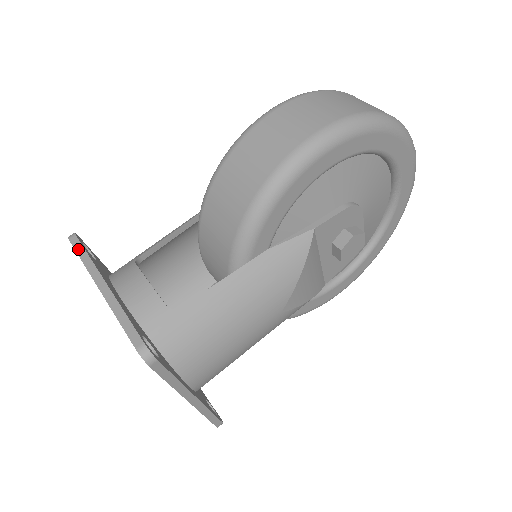
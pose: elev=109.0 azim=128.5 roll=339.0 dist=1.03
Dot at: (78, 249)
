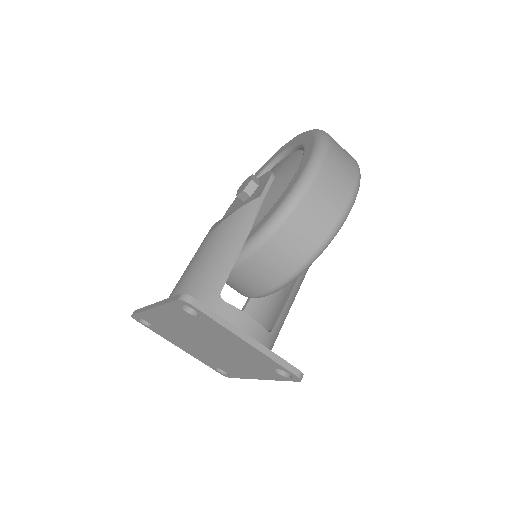
Dot at: (207, 312)
